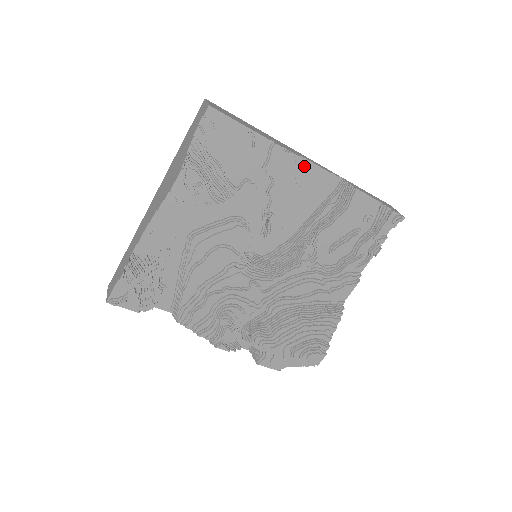
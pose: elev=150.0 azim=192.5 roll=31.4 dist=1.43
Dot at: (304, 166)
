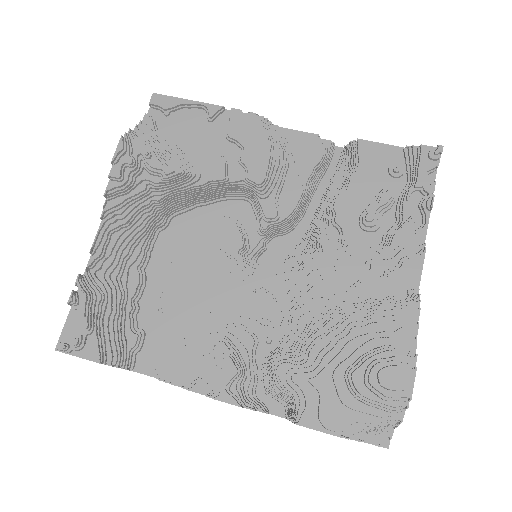
Dot at: (280, 134)
